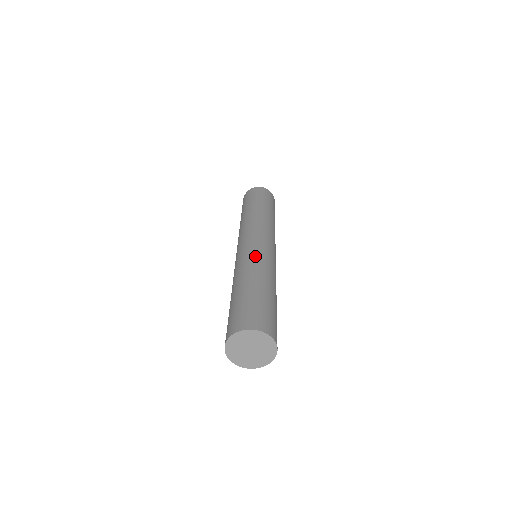
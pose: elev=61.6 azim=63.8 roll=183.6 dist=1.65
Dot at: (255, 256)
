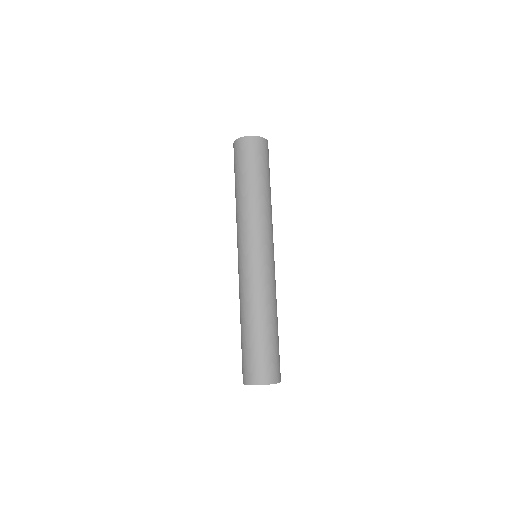
Dot at: (269, 284)
